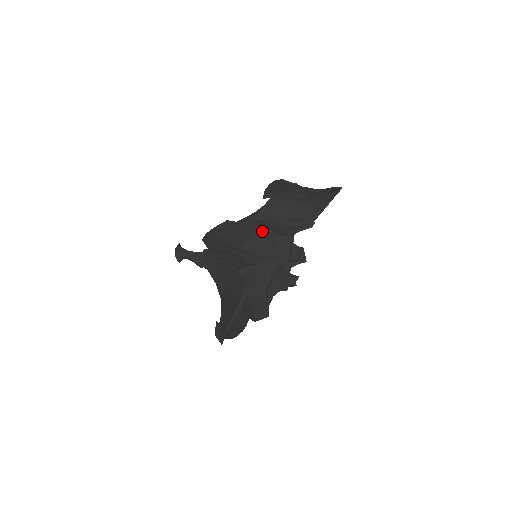
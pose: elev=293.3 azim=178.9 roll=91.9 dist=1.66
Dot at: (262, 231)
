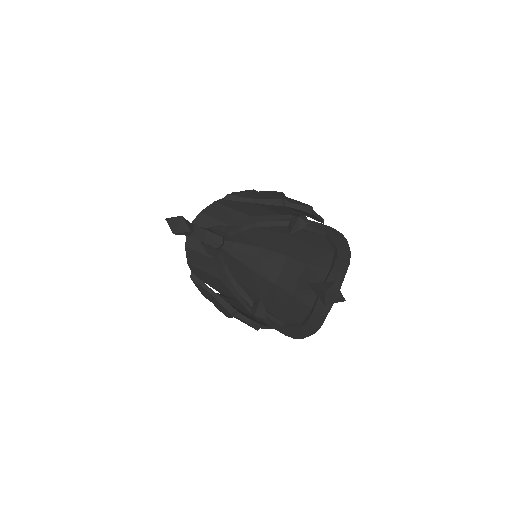
Dot at: occluded
